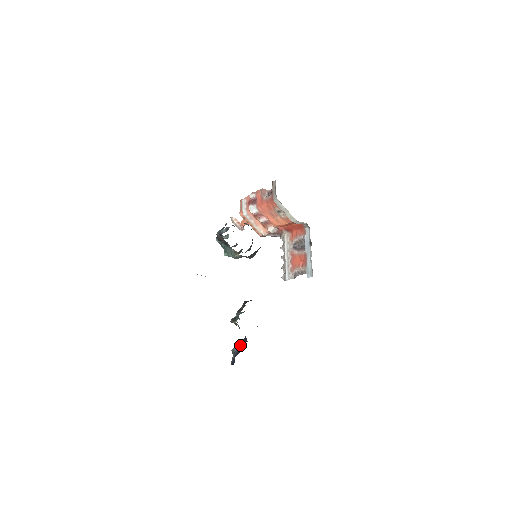
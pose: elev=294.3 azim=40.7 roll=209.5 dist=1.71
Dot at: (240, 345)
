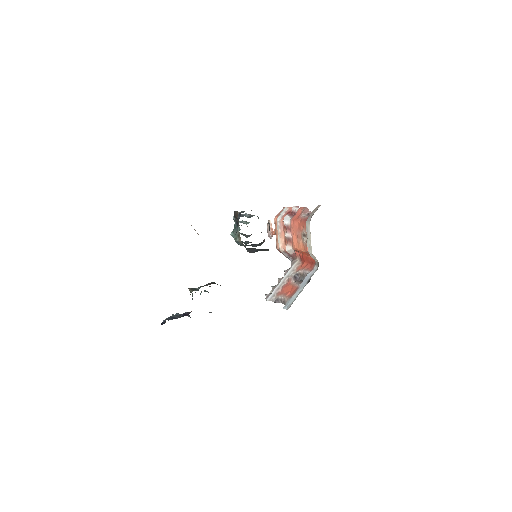
Dot at: (181, 314)
